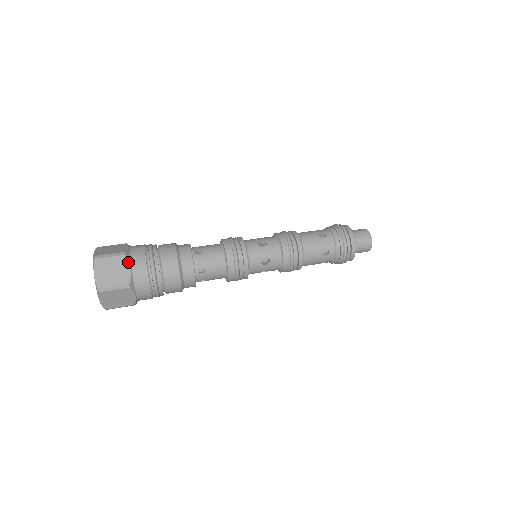
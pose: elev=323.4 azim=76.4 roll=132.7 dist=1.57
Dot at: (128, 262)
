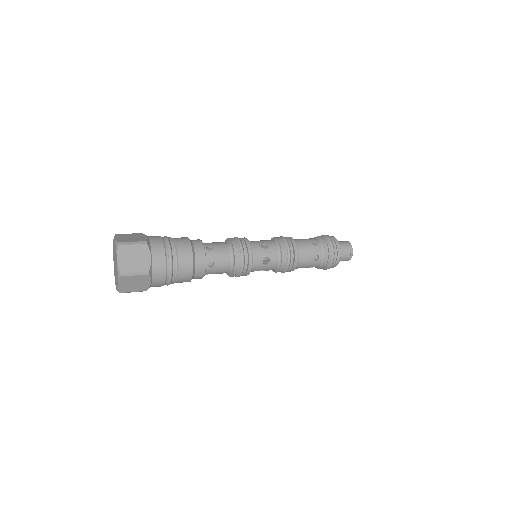
Dot at: (145, 235)
